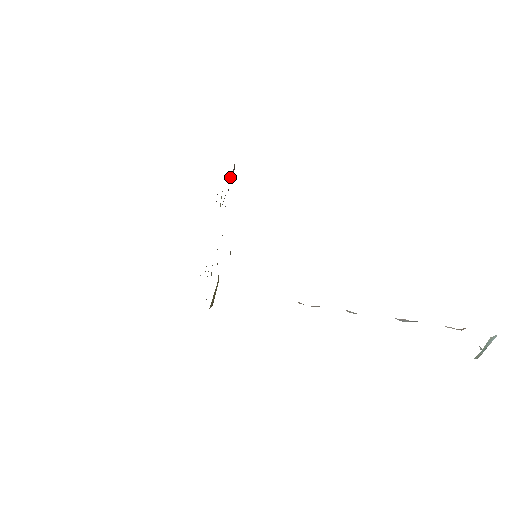
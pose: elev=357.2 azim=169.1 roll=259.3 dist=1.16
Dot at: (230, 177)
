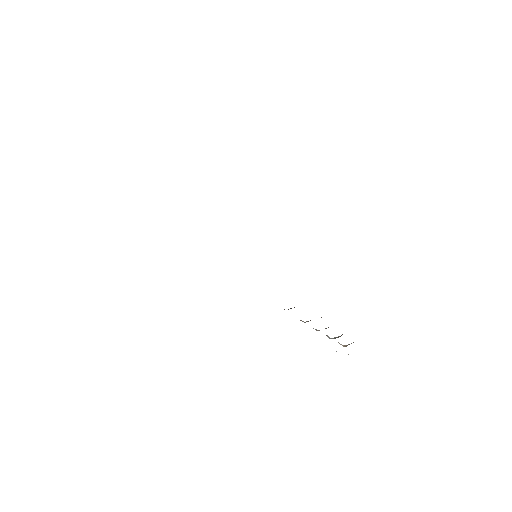
Dot at: occluded
